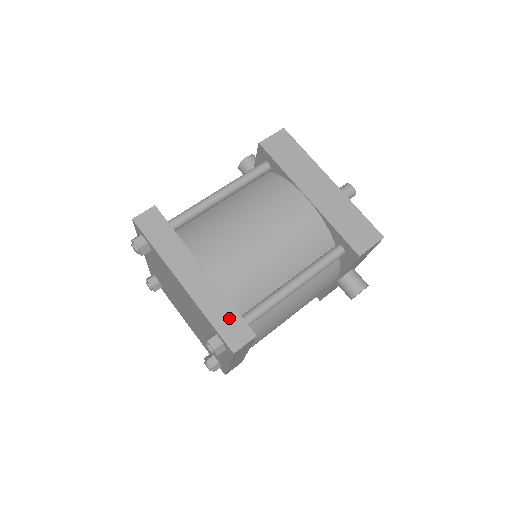
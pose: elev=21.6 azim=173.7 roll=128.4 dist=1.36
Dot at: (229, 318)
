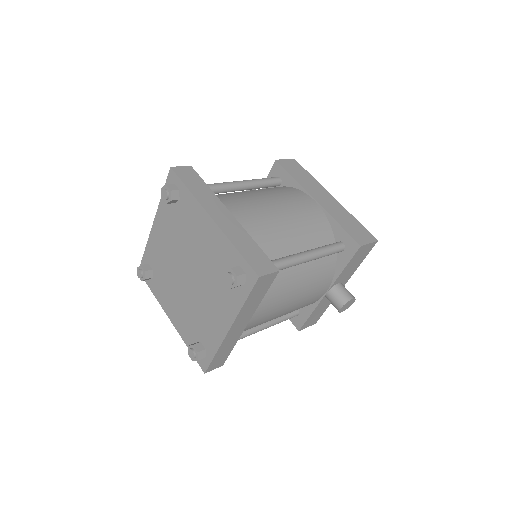
Dot at: (254, 252)
